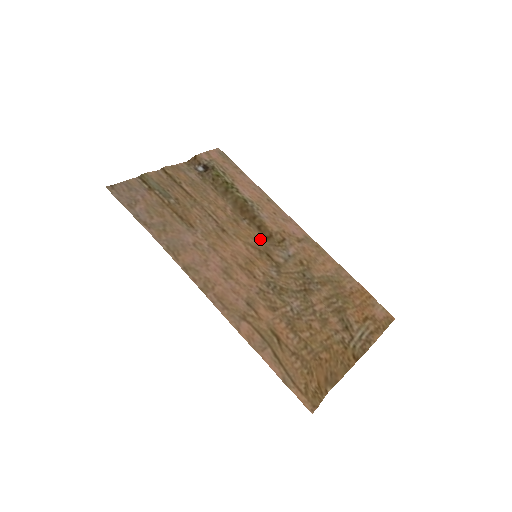
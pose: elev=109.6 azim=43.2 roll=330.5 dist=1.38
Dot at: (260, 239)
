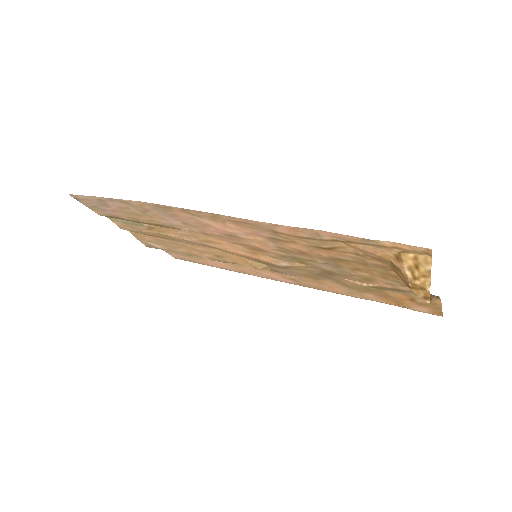
Dot at: (251, 265)
